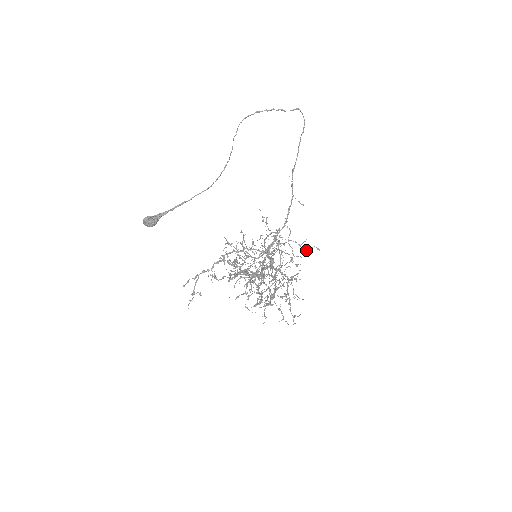
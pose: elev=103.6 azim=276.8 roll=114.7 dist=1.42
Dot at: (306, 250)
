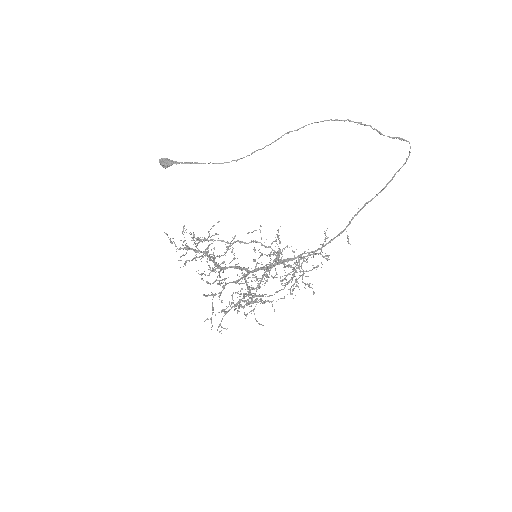
Dot at: (305, 285)
